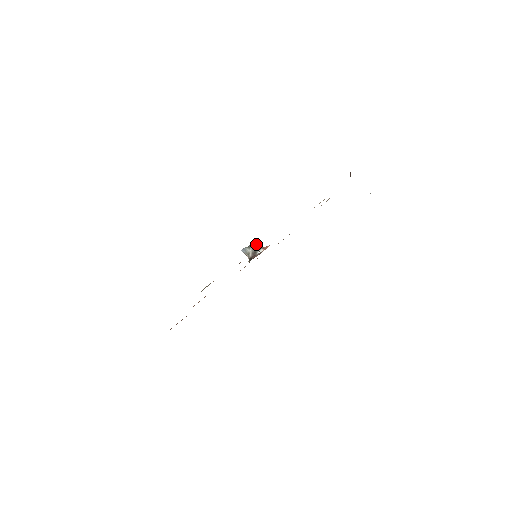
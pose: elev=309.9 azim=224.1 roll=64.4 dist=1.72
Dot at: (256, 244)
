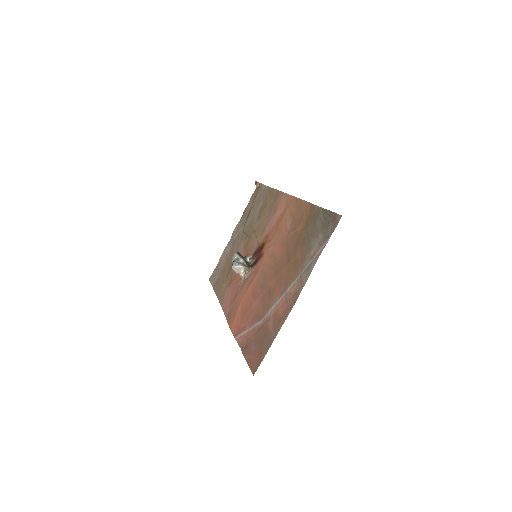
Dot at: (240, 255)
